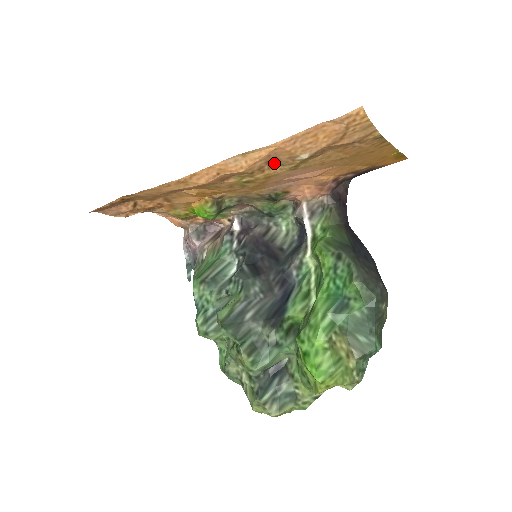
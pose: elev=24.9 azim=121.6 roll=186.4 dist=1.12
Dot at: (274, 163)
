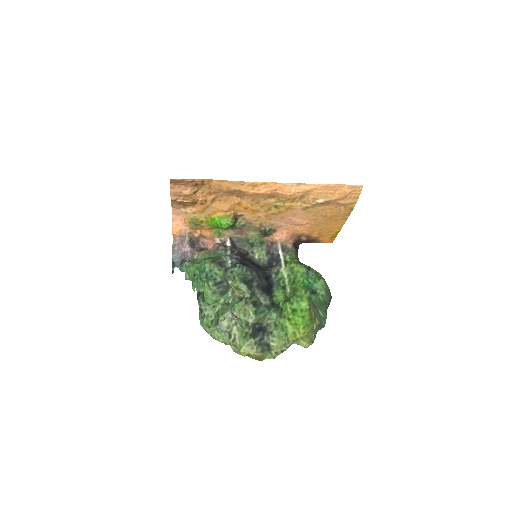
Dot at: (302, 199)
